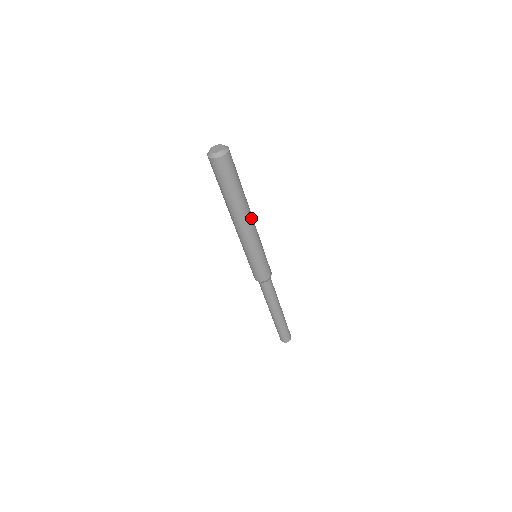
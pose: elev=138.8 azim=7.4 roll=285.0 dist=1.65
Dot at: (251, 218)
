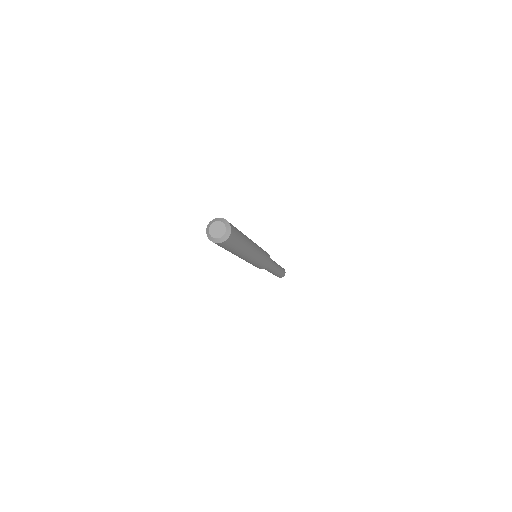
Dot at: (251, 240)
